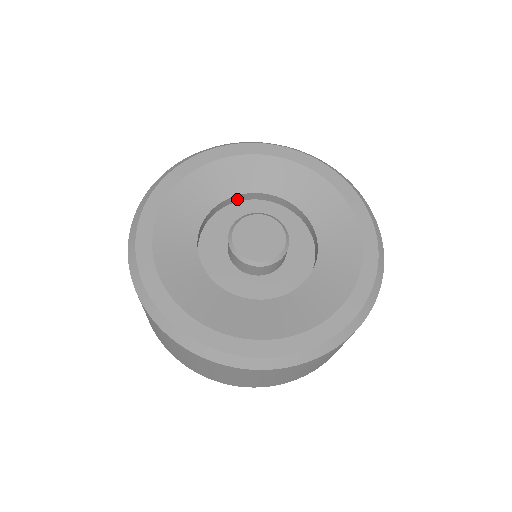
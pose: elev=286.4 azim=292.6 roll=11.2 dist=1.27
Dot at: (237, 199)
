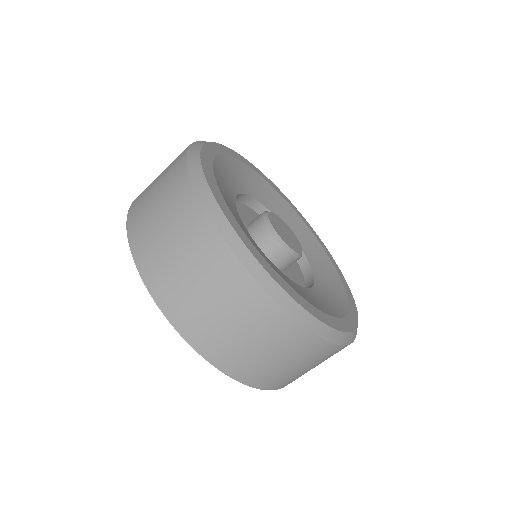
Dot at: occluded
